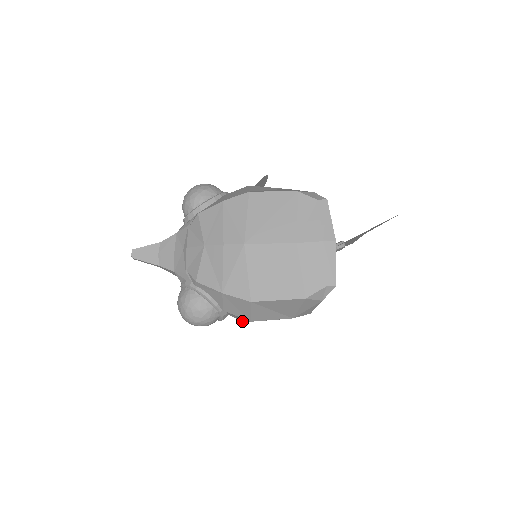
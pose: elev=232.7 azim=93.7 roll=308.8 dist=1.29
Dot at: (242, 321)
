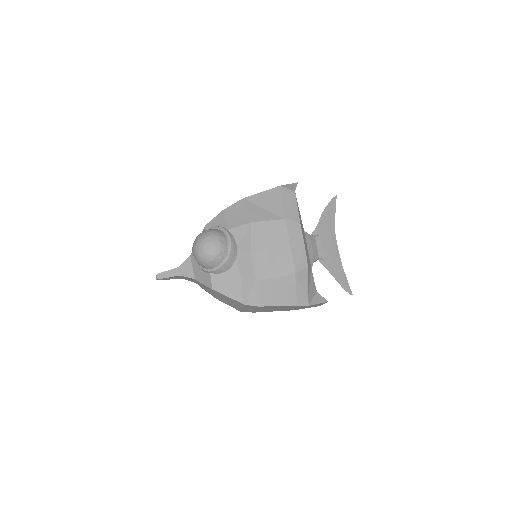
Dot at: (249, 247)
